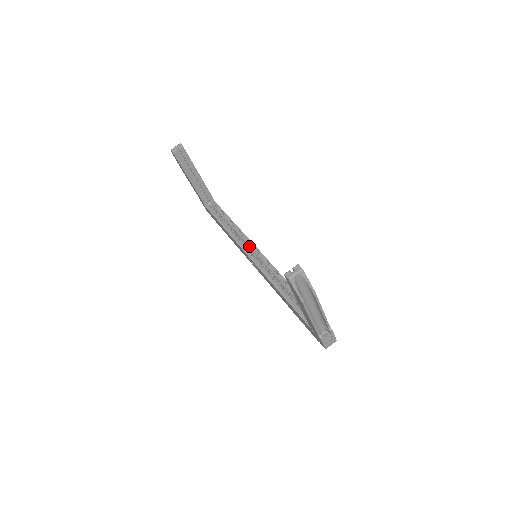
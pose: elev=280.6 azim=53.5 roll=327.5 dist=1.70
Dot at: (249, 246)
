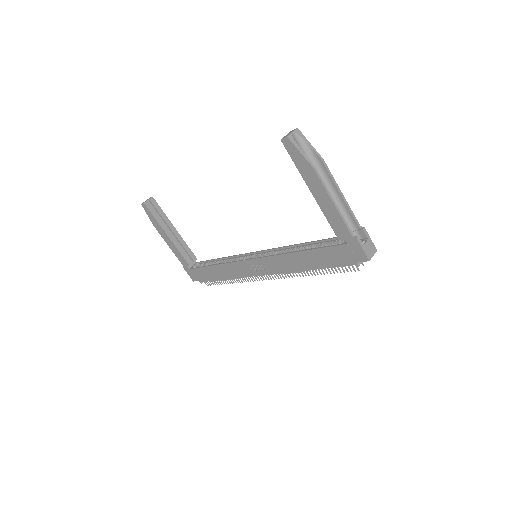
Dot at: (246, 257)
